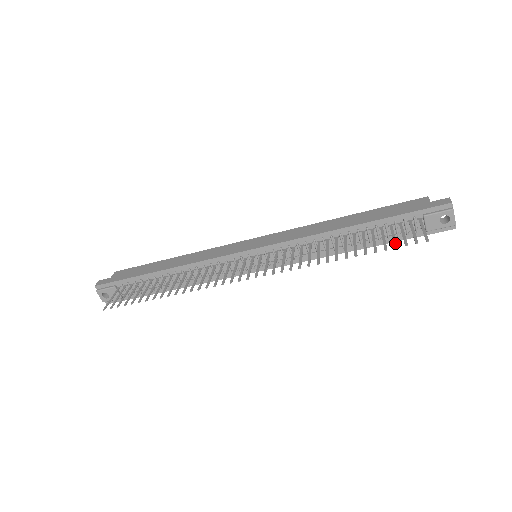
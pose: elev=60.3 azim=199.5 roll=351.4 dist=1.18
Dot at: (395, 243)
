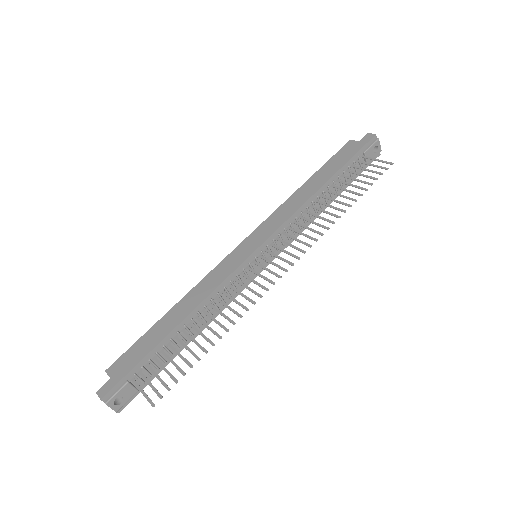
Dot at: (372, 177)
